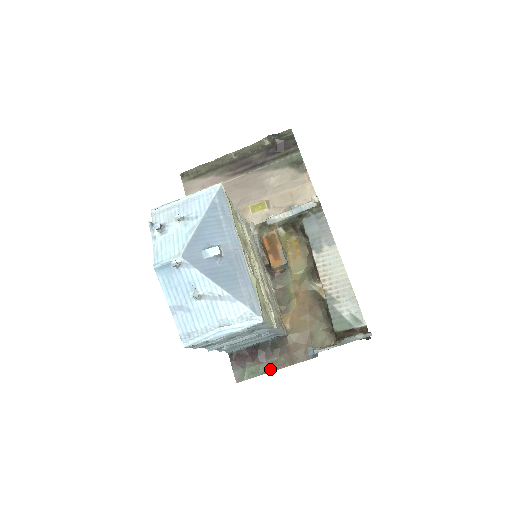
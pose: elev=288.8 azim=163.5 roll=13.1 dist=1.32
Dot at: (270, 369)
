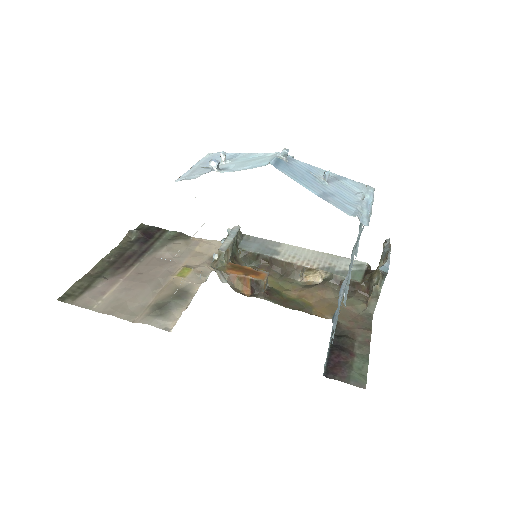
Dot at: (366, 352)
